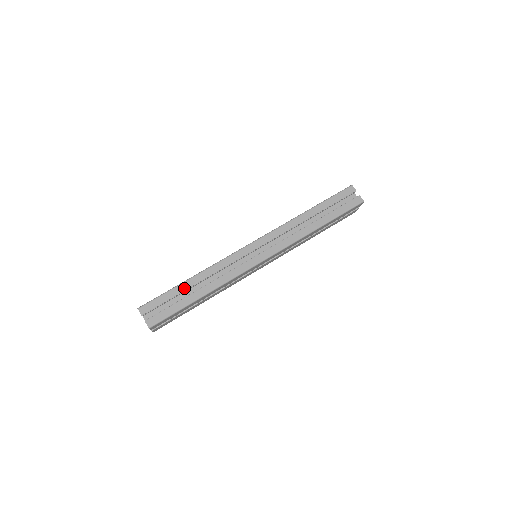
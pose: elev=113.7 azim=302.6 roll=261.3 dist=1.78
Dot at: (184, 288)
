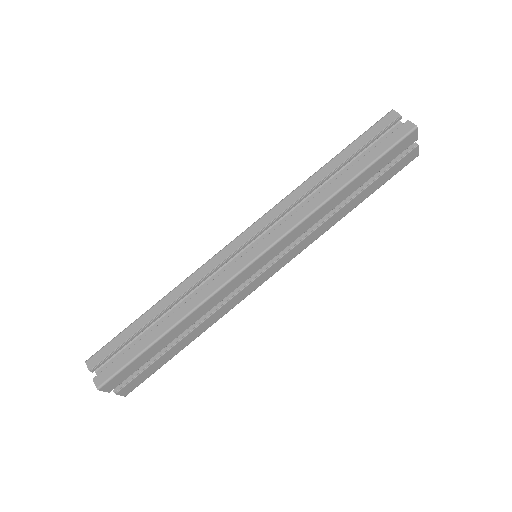
Dot at: (145, 321)
